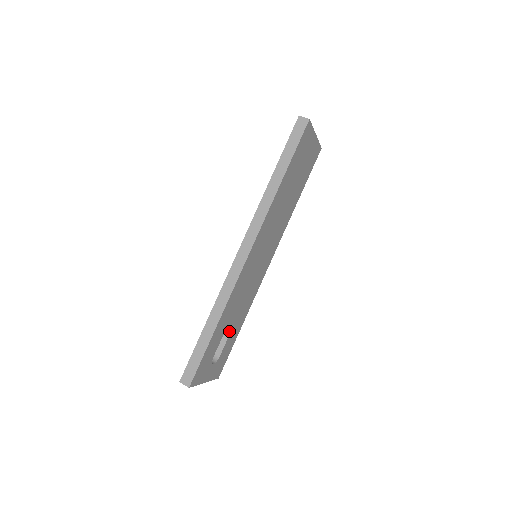
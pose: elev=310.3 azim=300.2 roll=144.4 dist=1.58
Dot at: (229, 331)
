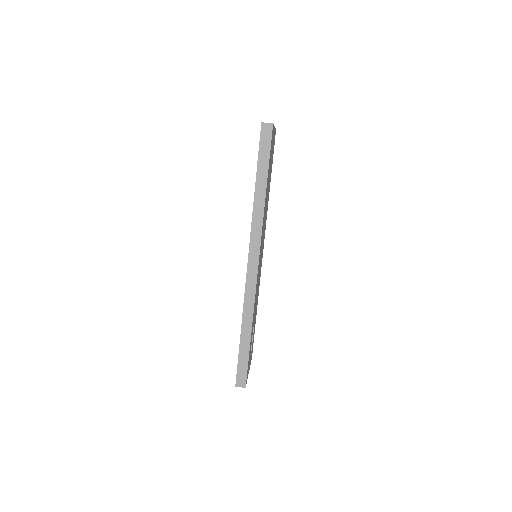
Dot at: occluded
